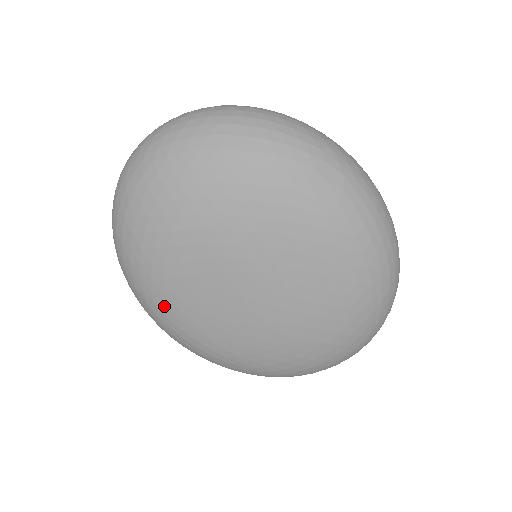
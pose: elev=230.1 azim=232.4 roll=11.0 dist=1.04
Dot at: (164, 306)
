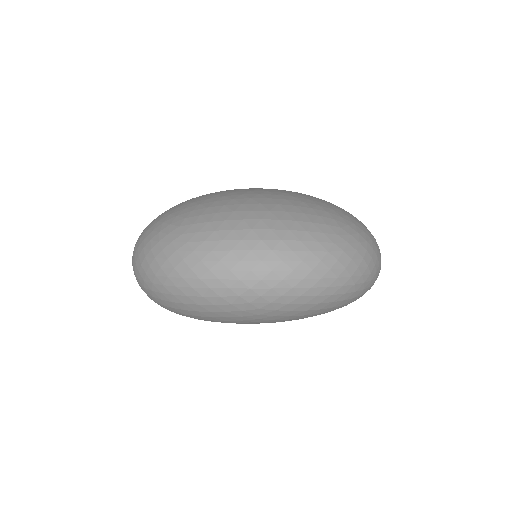
Dot at: occluded
